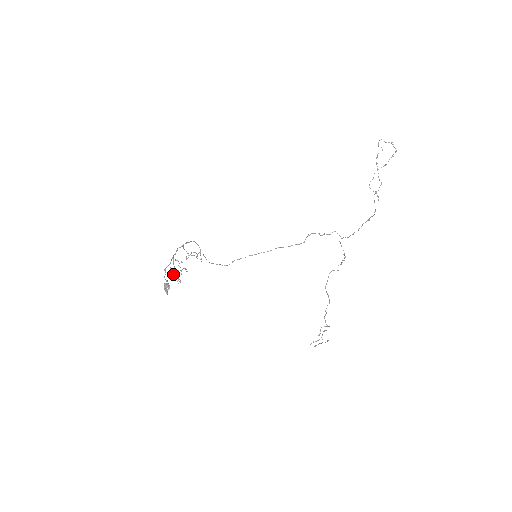
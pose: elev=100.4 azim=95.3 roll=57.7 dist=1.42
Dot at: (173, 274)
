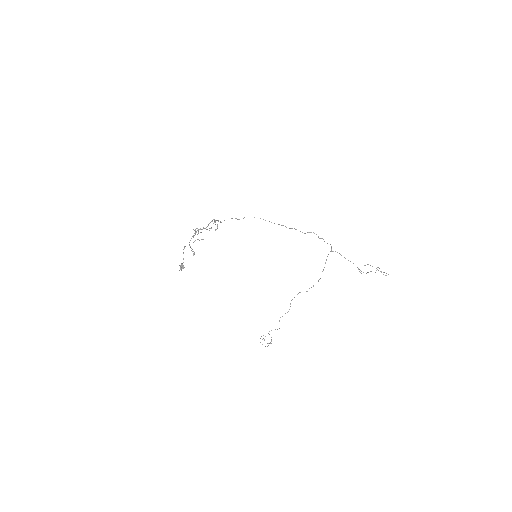
Dot at: (190, 247)
